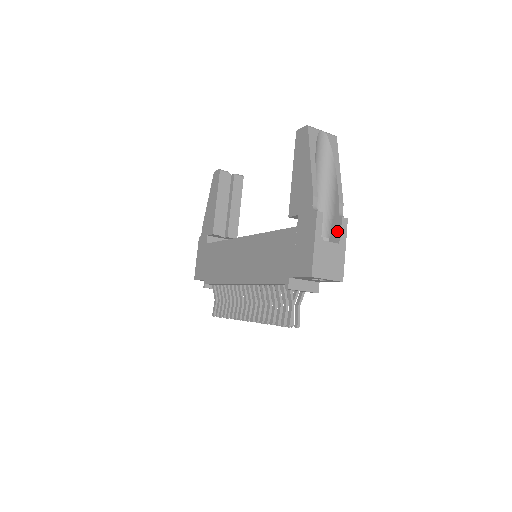
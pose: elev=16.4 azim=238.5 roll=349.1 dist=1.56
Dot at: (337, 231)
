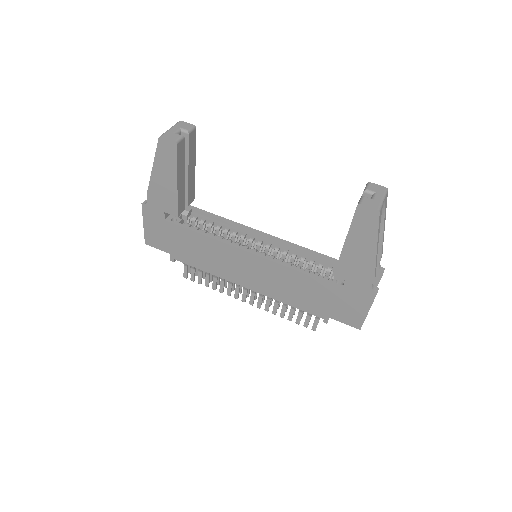
Dot at: (375, 280)
